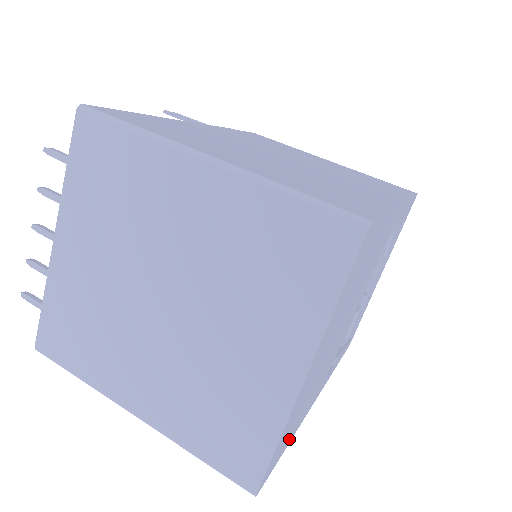
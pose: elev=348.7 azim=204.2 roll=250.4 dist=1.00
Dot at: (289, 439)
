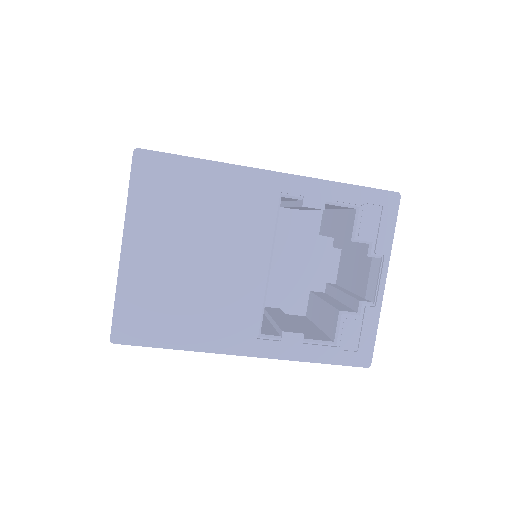
Dot at: (167, 338)
